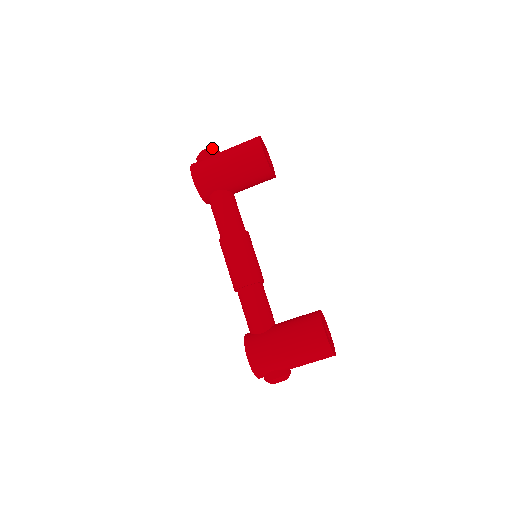
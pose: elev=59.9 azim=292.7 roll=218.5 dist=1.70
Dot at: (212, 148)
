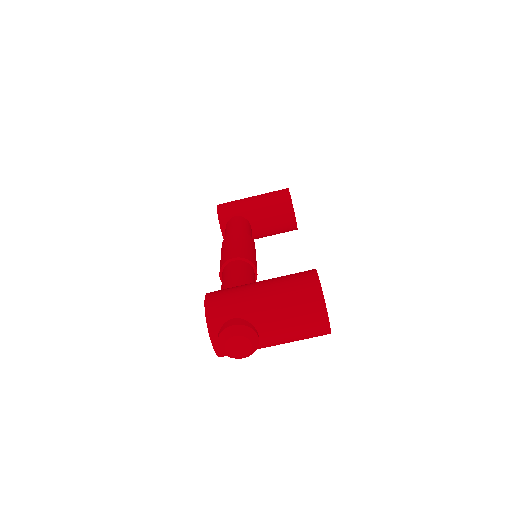
Dot at: occluded
